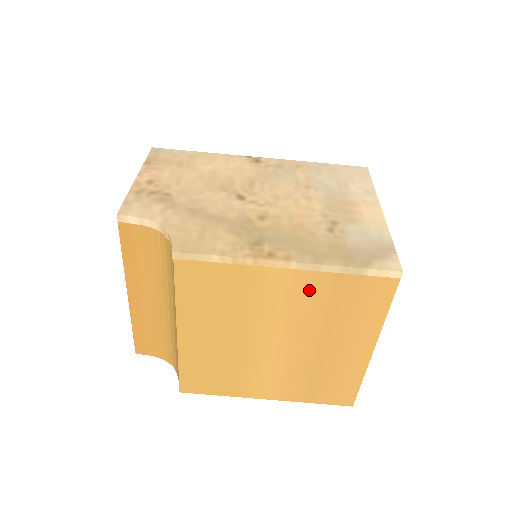
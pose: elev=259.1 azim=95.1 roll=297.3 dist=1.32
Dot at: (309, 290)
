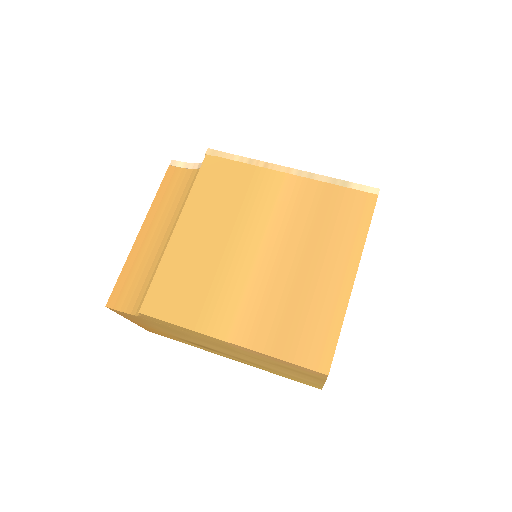
Dot at: (302, 196)
